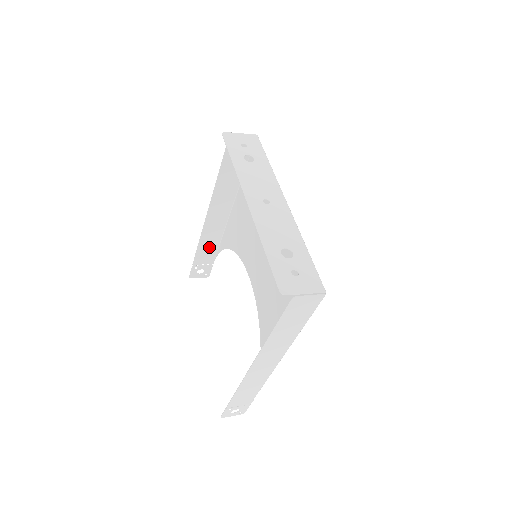
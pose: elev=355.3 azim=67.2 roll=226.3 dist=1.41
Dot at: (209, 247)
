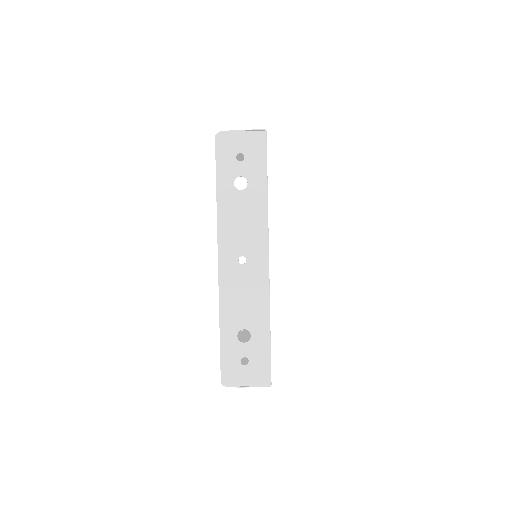
Dot at: occluded
